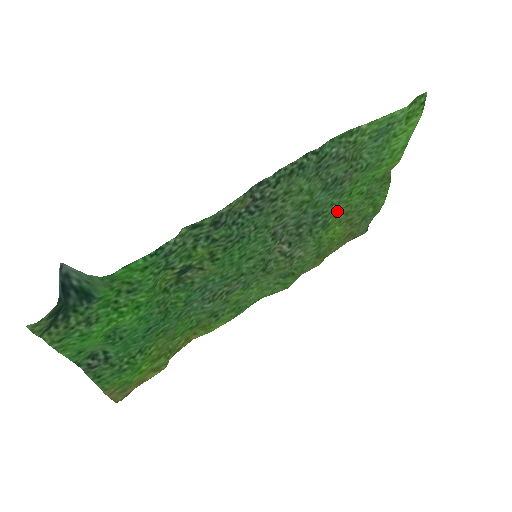
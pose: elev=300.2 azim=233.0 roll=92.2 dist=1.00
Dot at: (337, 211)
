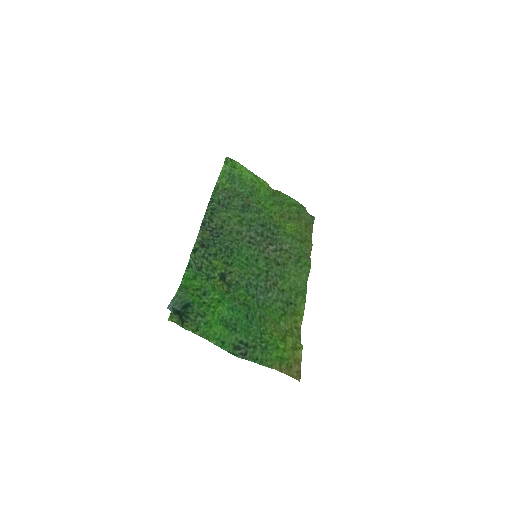
Dot at: (274, 219)
